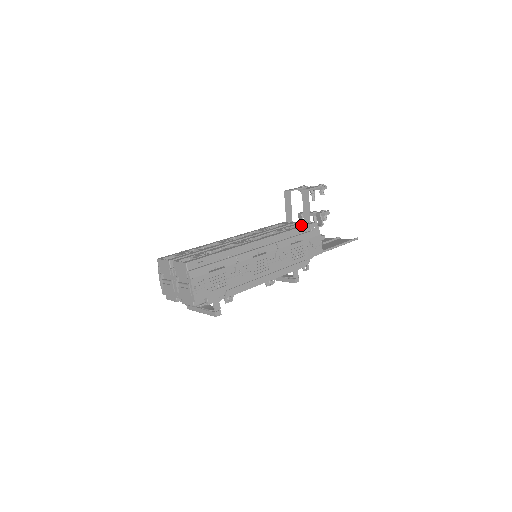
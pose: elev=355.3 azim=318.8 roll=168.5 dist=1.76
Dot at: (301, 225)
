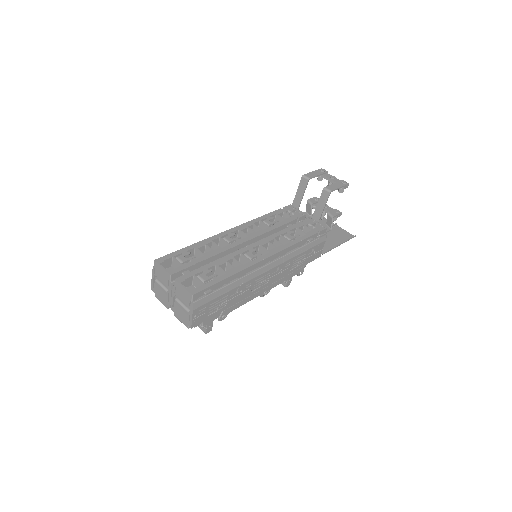
Dot at: (311, 230)
